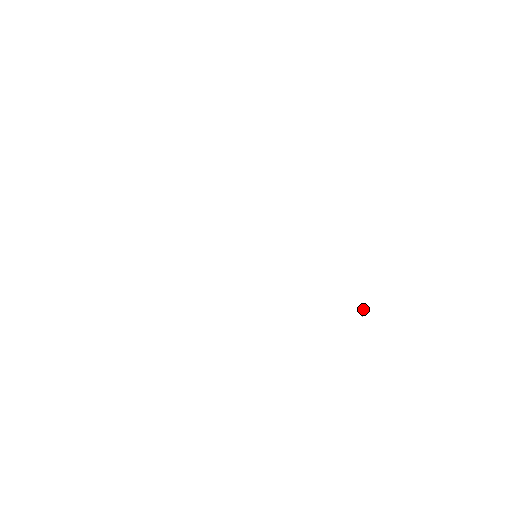
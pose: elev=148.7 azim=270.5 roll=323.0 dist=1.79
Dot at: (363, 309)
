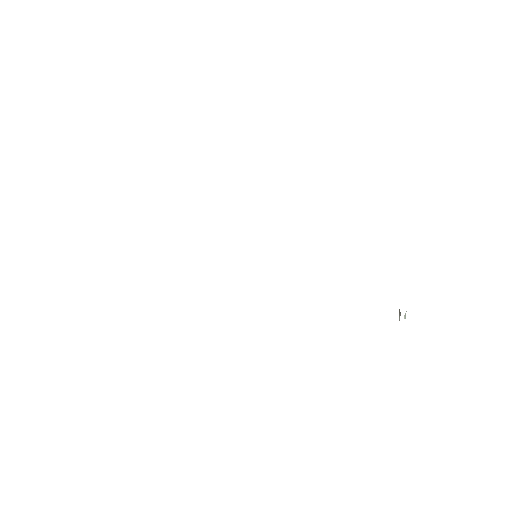
Dot at: occluded
